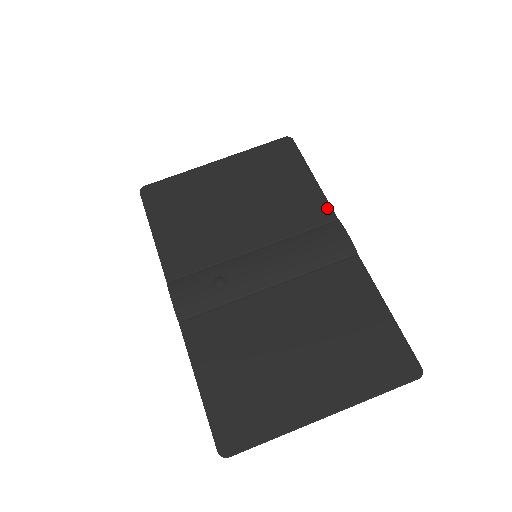
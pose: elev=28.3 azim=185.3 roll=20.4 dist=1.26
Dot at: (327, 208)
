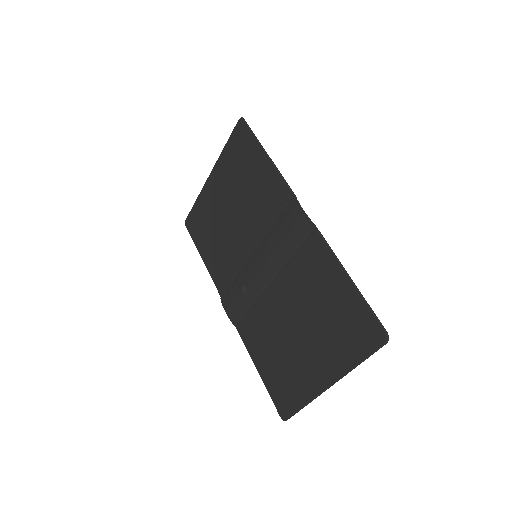
Dot at: (284, 186)
